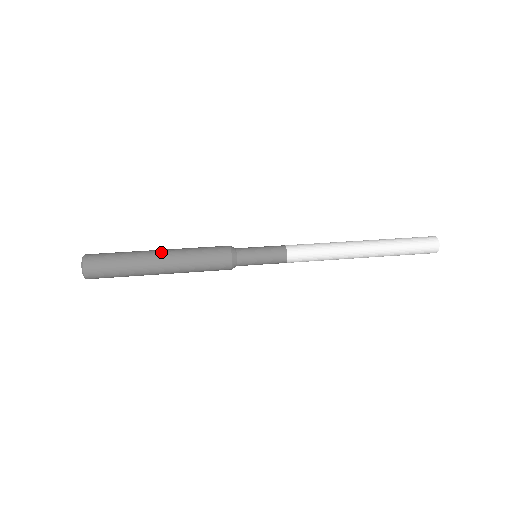
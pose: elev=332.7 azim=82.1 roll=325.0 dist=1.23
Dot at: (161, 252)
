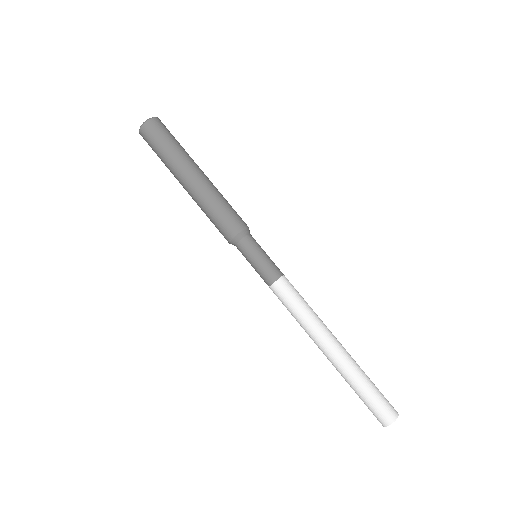
Dot at: (186, 185)
